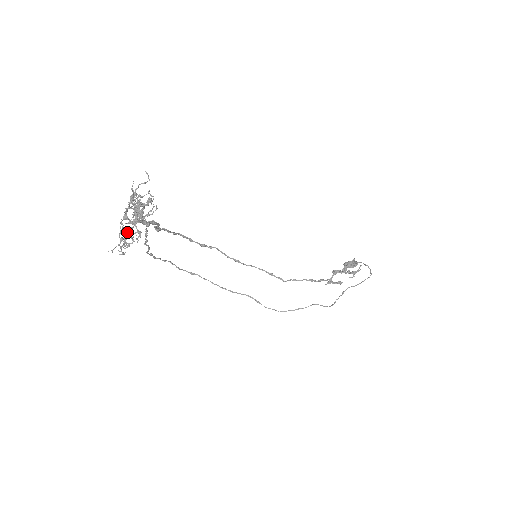
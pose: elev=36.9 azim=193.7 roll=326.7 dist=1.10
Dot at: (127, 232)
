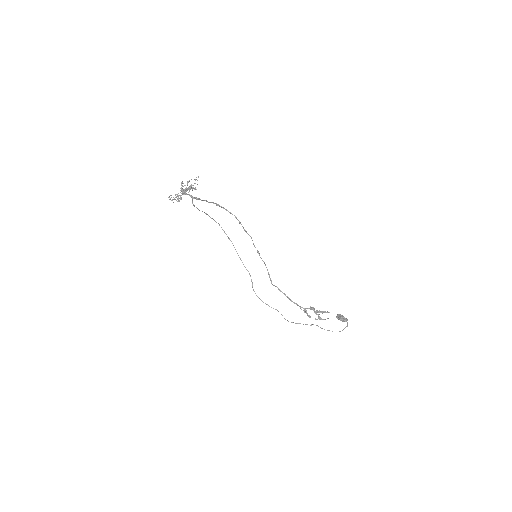
Dot at: (180, 195)
